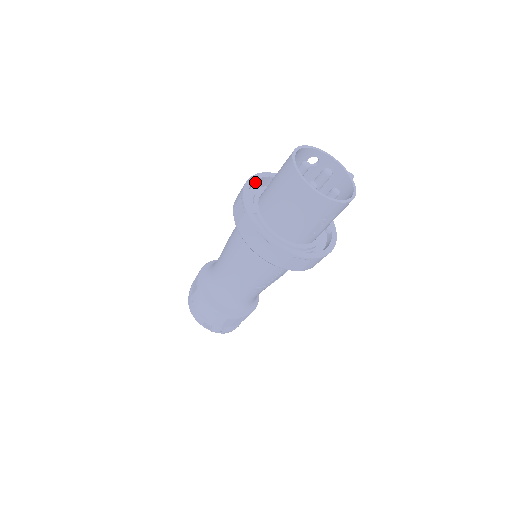
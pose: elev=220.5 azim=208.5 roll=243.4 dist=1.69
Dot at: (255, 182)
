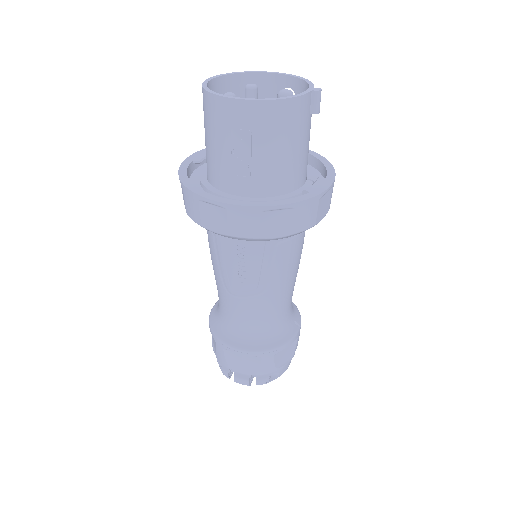
Dot at: occluded
